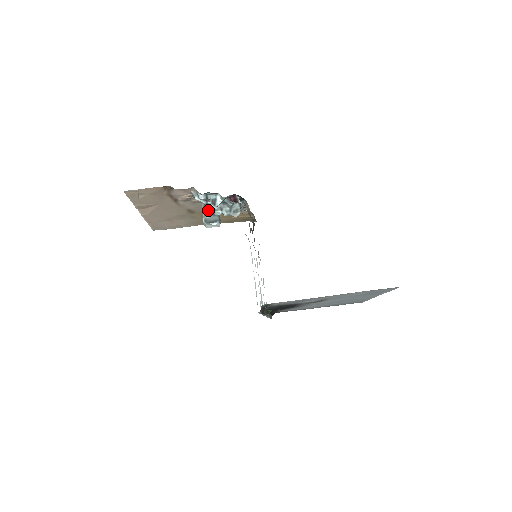
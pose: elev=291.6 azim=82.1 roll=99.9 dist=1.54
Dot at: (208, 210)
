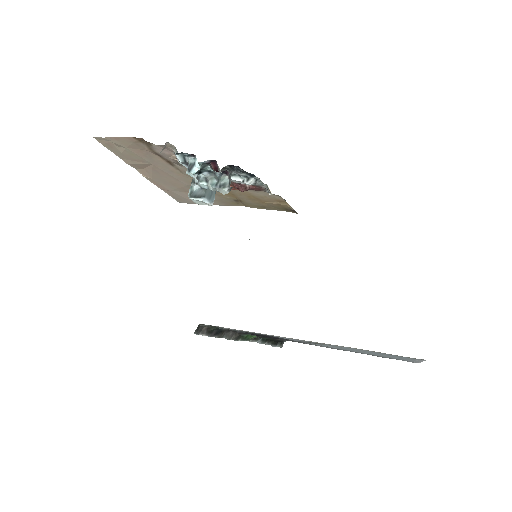
Dot at: (196, 180)
